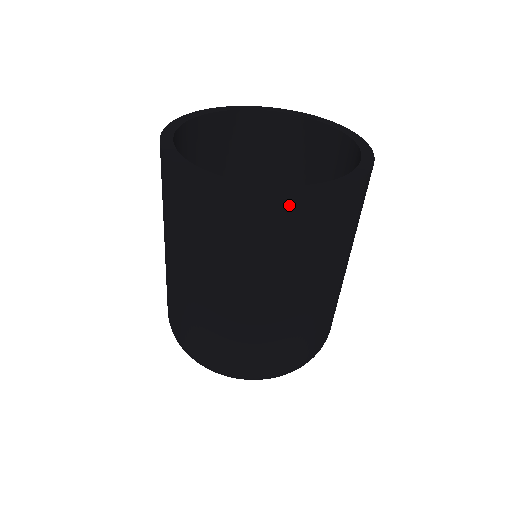
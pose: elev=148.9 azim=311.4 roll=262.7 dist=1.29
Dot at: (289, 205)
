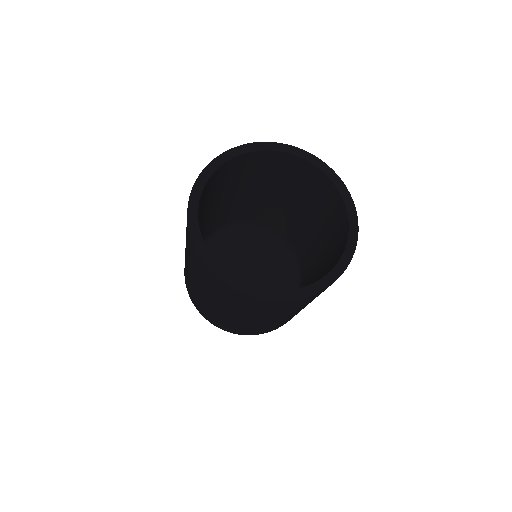
Dot at: occluded
